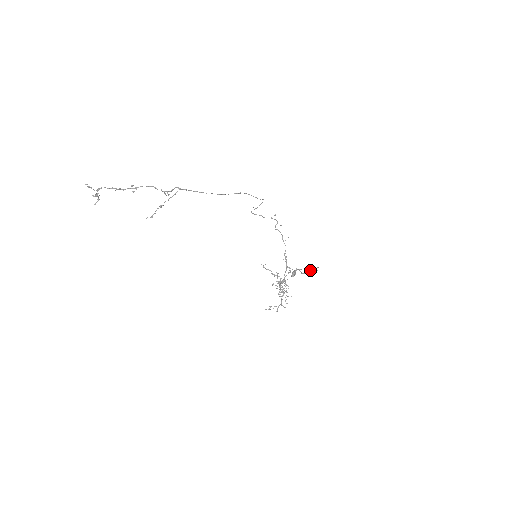
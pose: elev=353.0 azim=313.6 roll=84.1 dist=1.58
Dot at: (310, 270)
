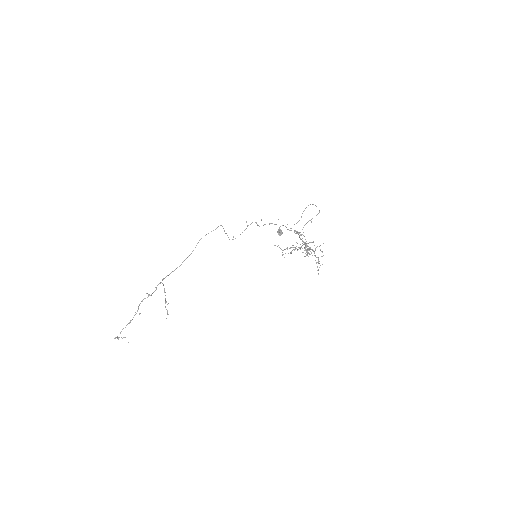
Dot at: occluded
